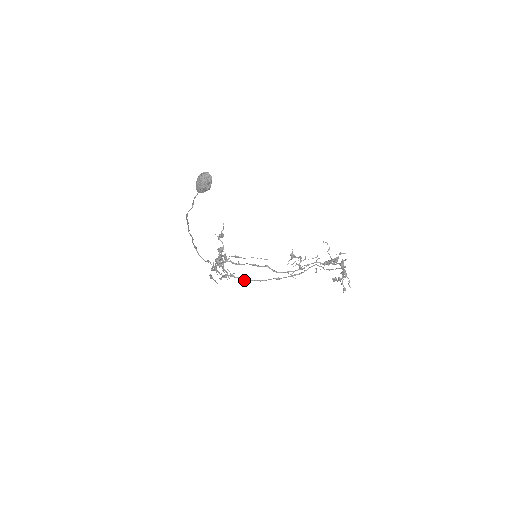
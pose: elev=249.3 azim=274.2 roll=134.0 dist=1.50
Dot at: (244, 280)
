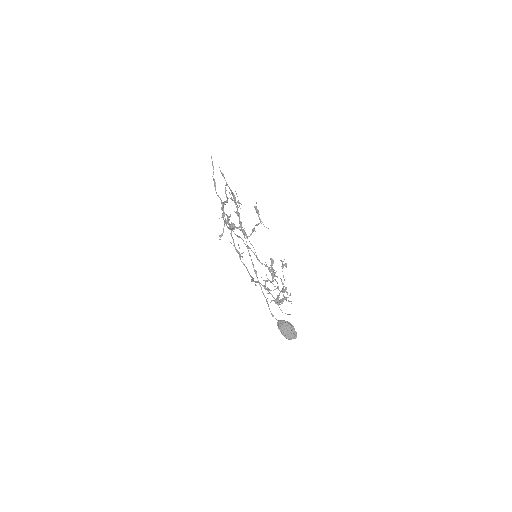
Dot at: occluded
